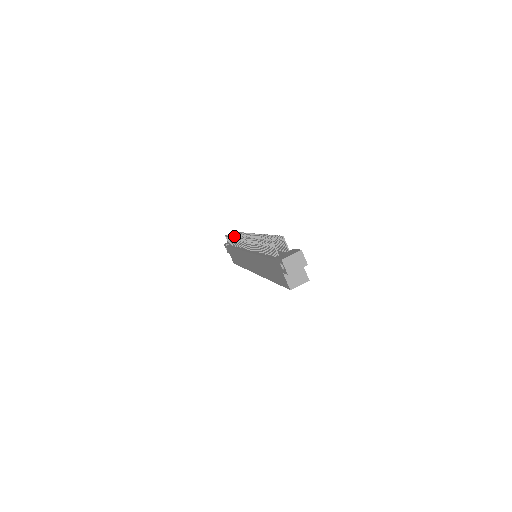
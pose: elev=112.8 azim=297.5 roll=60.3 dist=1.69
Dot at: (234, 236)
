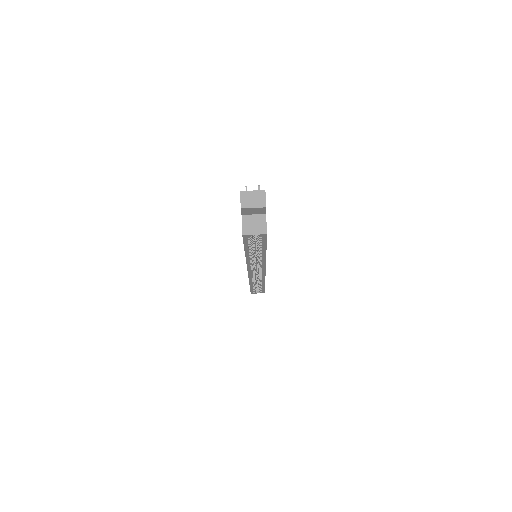
Dot at: occluded
